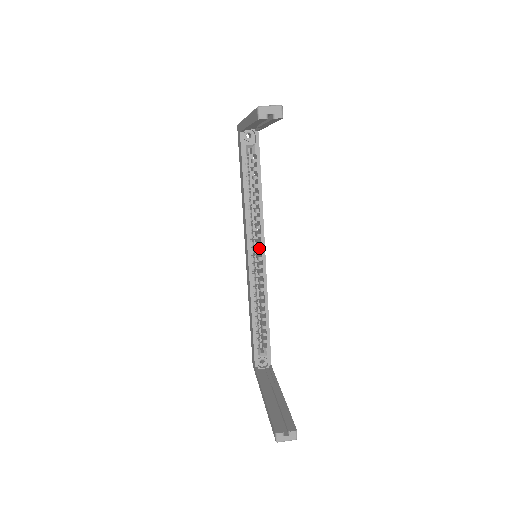
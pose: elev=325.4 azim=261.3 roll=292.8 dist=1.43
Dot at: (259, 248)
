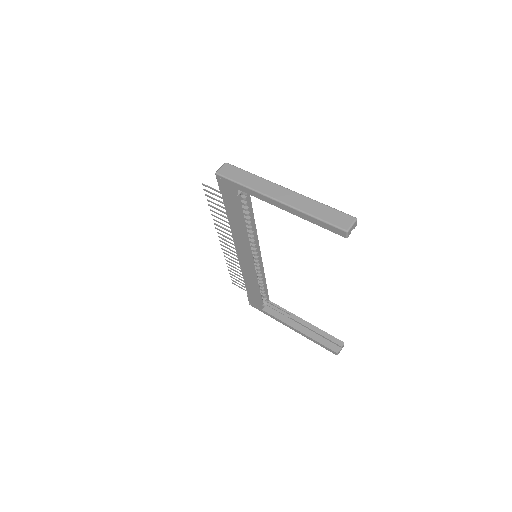
Dot at: (252, 247)
